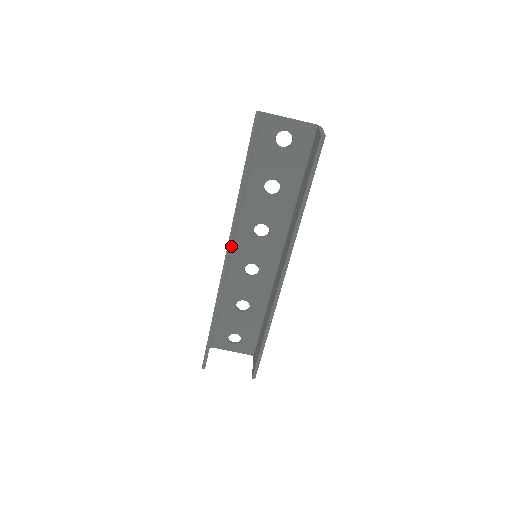
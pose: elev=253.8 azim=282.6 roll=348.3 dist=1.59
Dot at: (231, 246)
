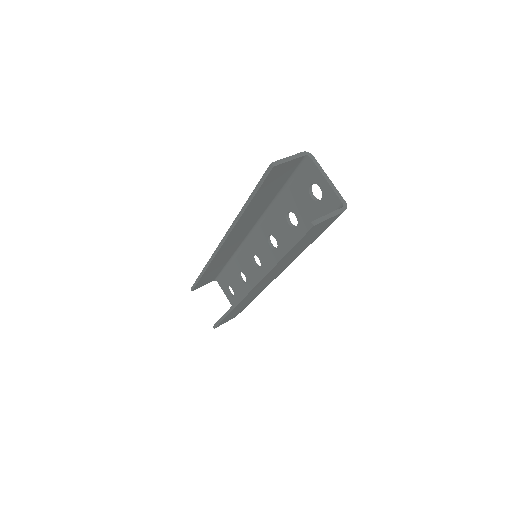
Dot at: (249, 232)
